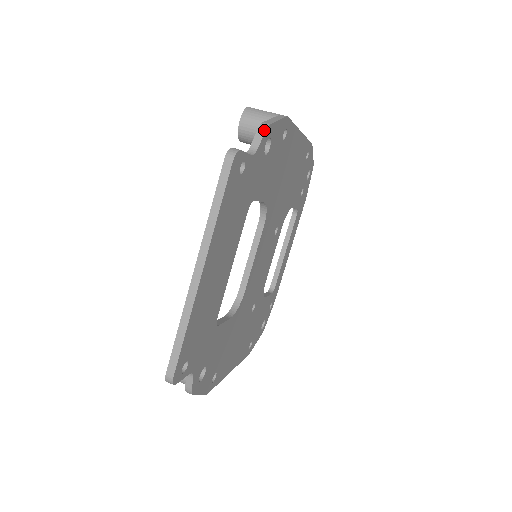
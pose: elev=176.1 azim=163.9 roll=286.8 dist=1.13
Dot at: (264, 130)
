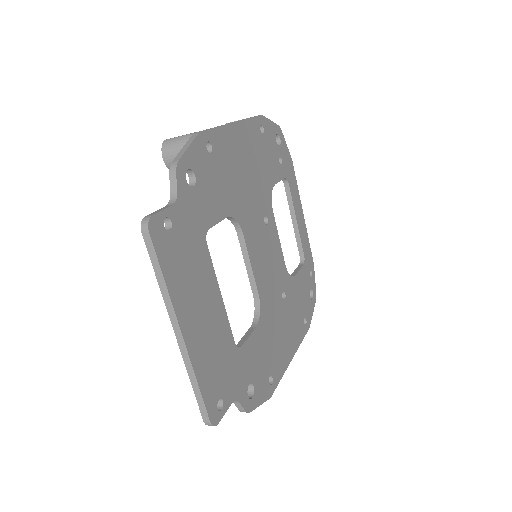
Dot at: (174, 171)
